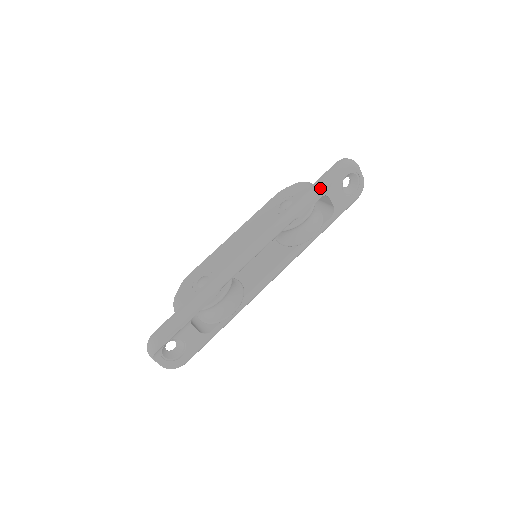
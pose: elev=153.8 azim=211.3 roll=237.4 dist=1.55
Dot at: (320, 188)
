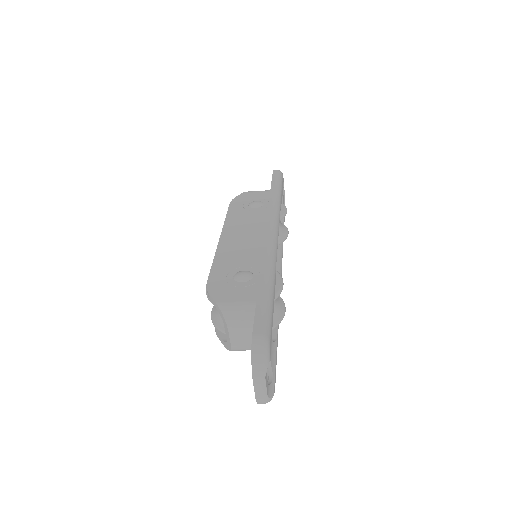
Dot at: (280, 186)
